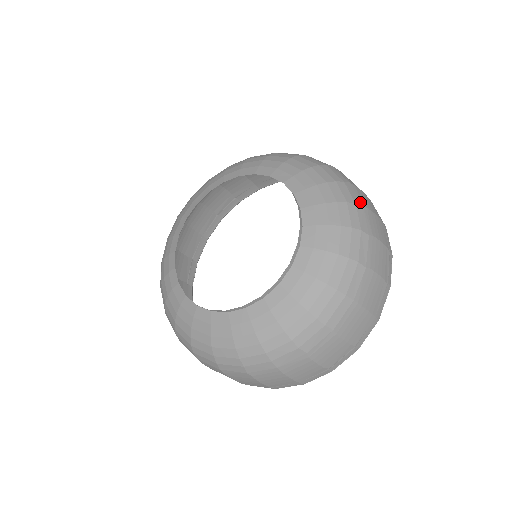
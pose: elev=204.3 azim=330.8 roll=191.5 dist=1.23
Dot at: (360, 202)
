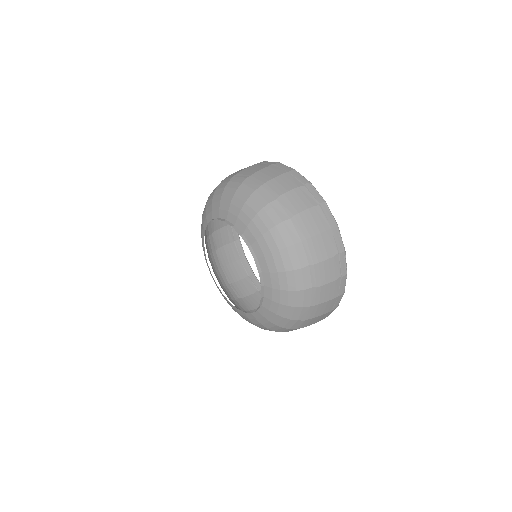
Dot at: (309, 304)
